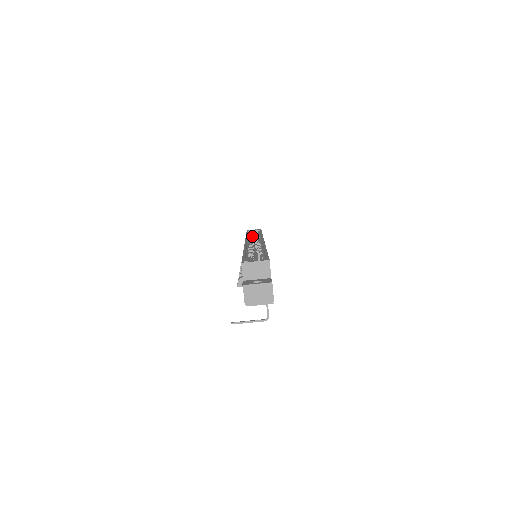
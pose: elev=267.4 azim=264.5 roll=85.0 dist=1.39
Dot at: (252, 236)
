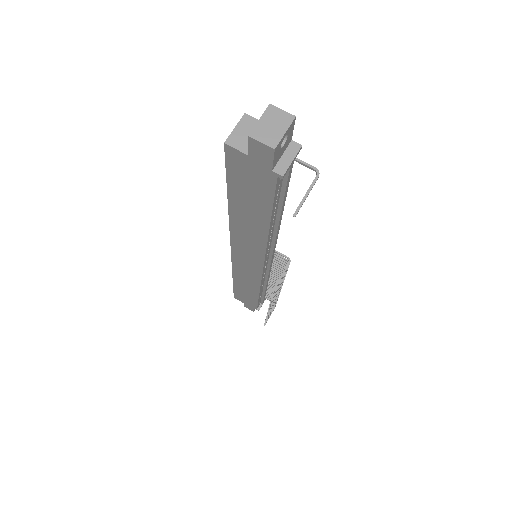
Dot at: occluded
